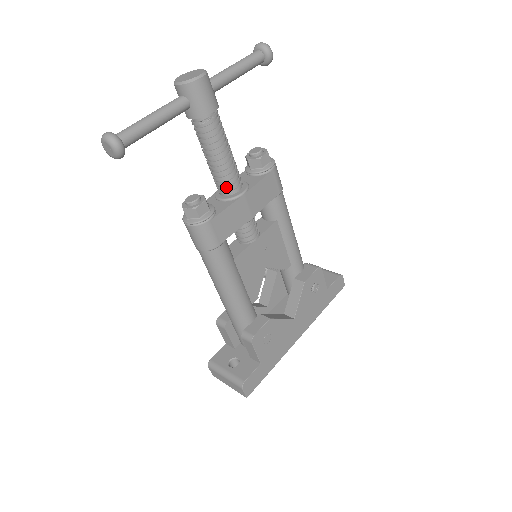
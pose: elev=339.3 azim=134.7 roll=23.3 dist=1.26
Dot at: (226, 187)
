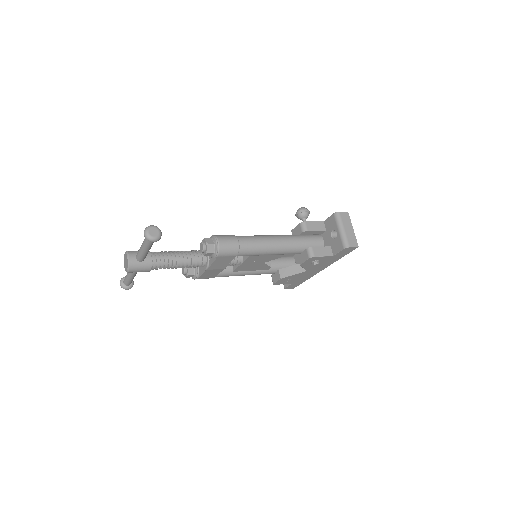
Dot at: occluded
